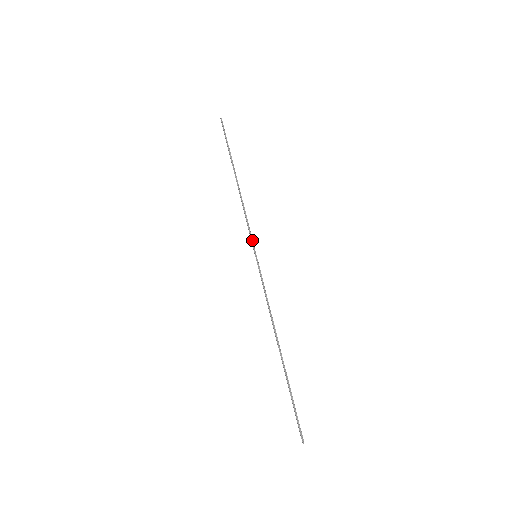
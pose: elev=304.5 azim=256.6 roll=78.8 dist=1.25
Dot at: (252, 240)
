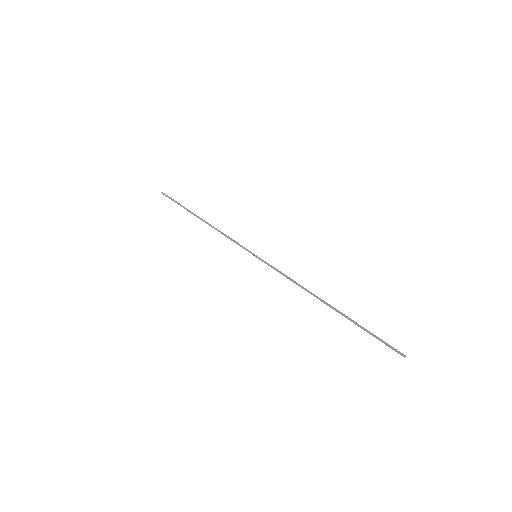
Dot at: (245, 248)
